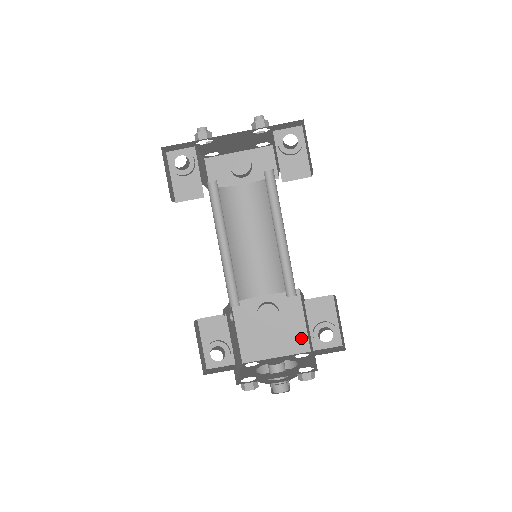
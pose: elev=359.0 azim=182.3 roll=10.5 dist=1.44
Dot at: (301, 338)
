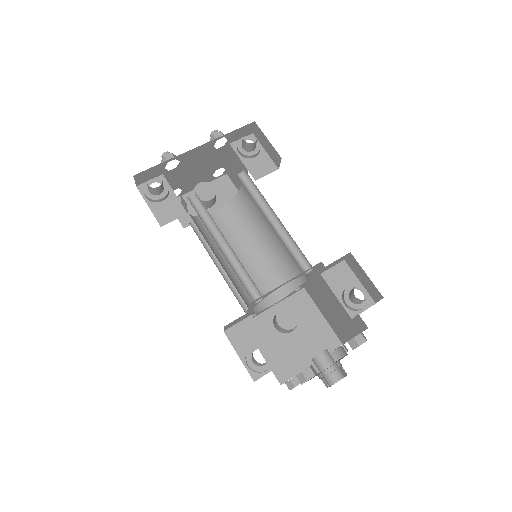
Dot at: (327, 335)
